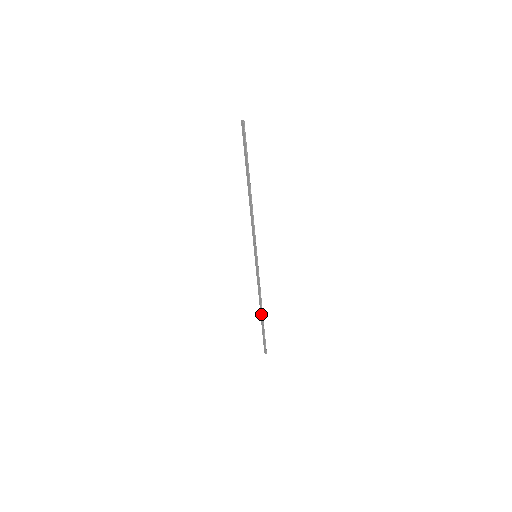
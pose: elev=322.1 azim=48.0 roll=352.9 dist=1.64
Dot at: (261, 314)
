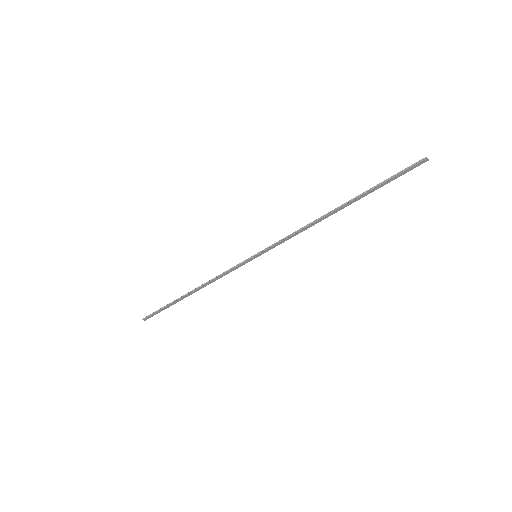
Dot at: (188, 295)
